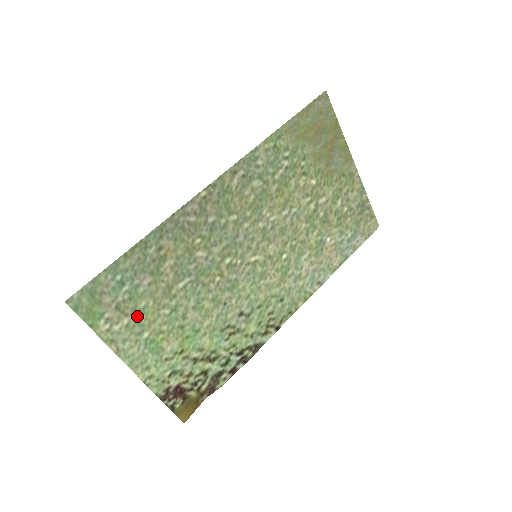
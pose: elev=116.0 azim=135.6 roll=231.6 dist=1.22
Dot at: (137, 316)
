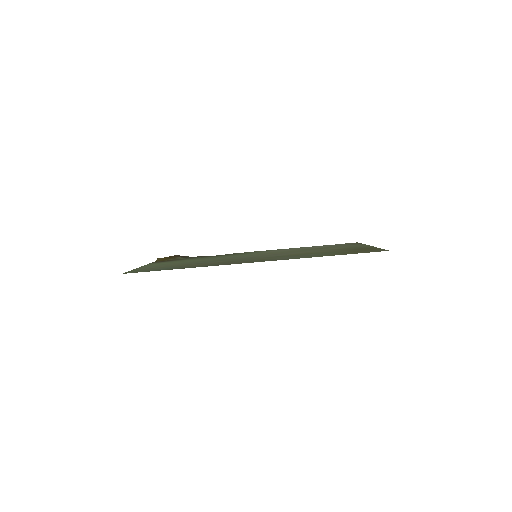
Dot at: (160, 266)
